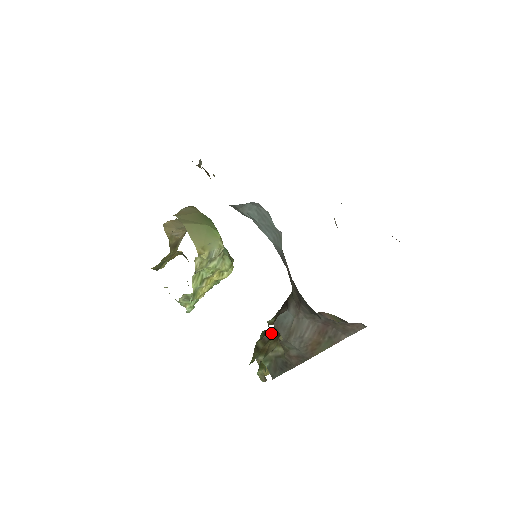
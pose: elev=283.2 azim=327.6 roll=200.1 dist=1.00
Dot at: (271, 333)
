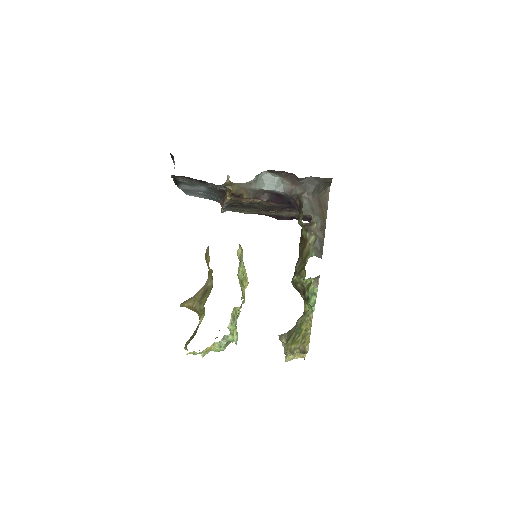
Dot at: (299, 260)
